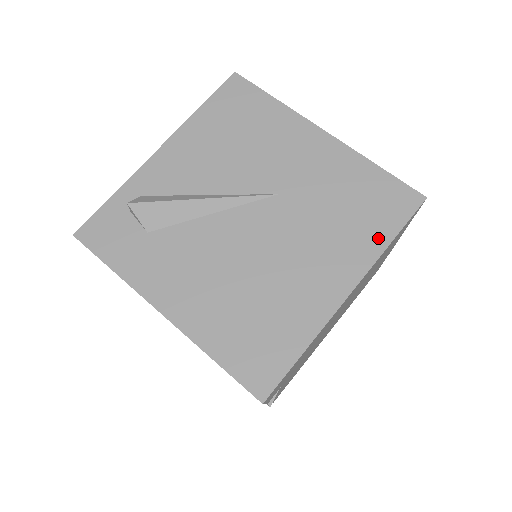
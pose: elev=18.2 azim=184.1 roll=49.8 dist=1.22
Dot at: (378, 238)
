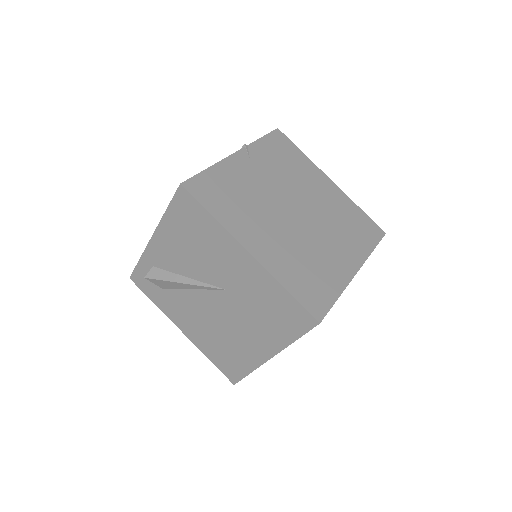
Dot at: (287, 336)
